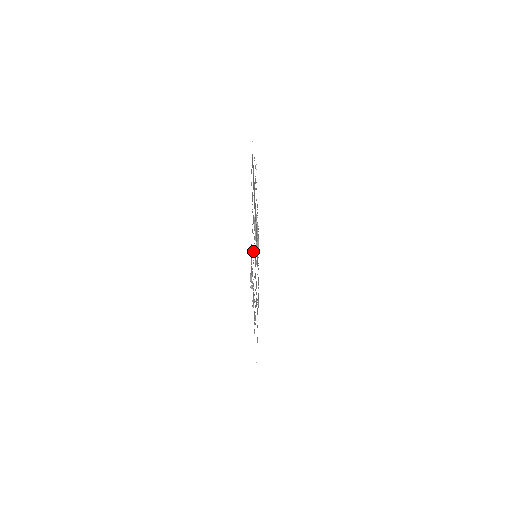
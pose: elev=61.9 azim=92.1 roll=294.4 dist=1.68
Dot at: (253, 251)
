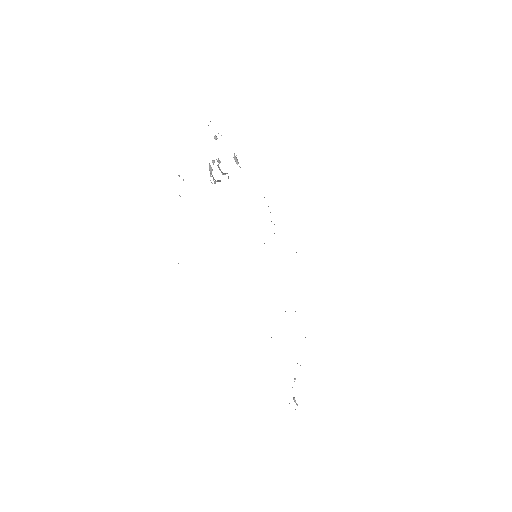
Dot at: occluded
